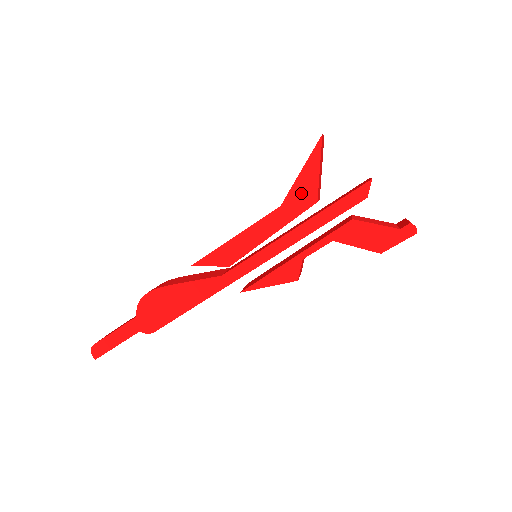
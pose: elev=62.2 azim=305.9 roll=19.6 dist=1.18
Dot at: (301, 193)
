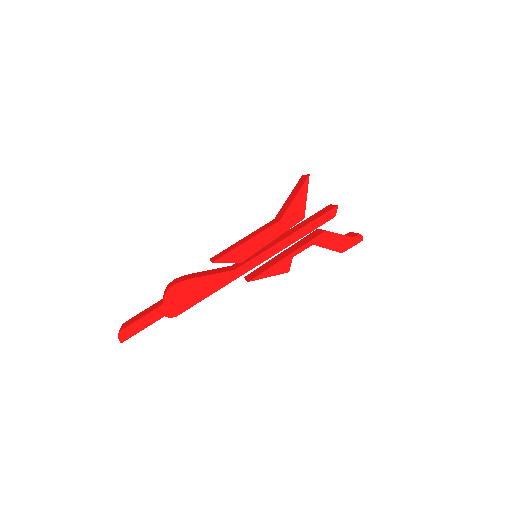
Dot at: (294, 212)
